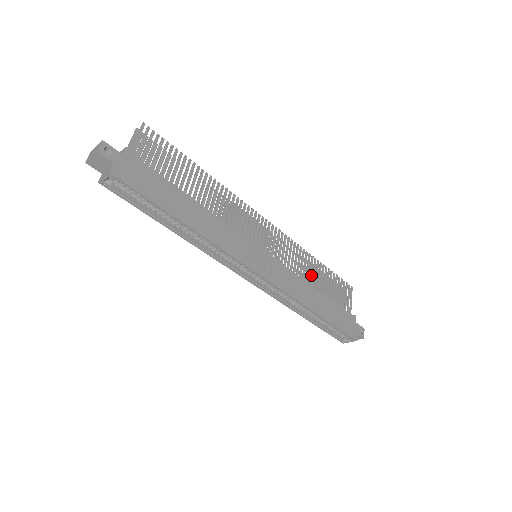
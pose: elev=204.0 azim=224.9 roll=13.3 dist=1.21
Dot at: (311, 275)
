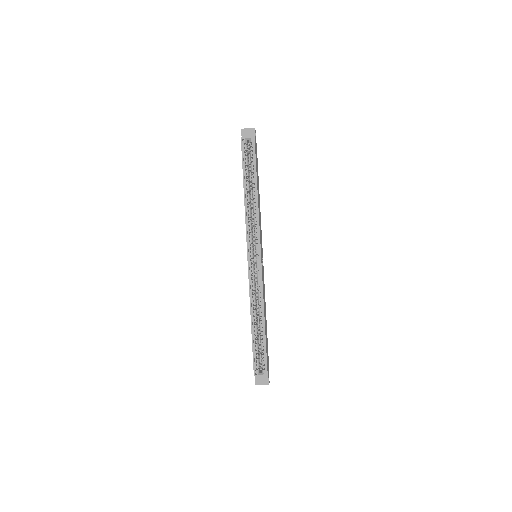
Dot at: occluded
